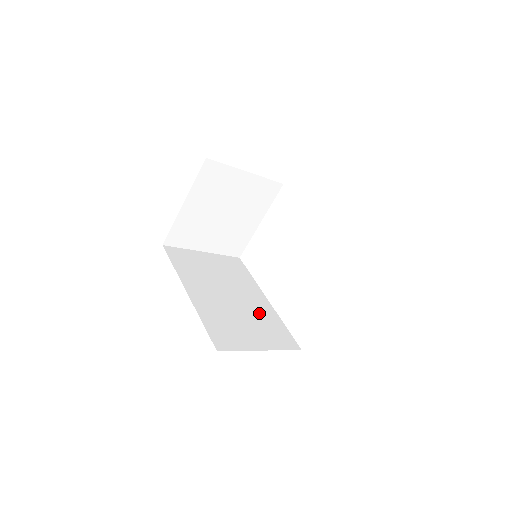
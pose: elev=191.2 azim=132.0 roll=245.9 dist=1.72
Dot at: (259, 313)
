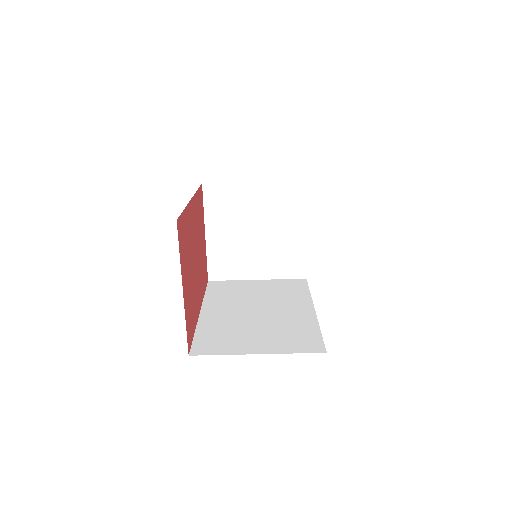
Dot at: (287, 322)
